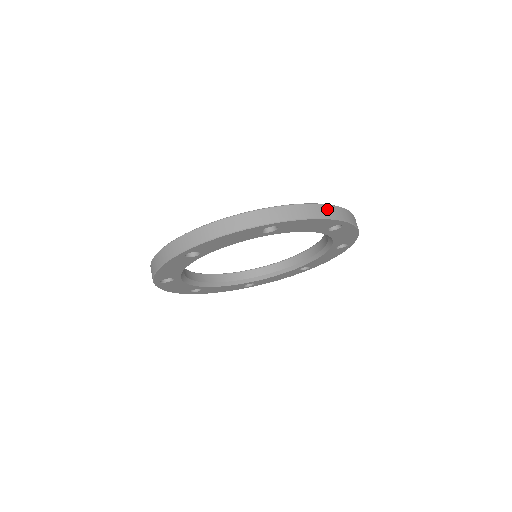
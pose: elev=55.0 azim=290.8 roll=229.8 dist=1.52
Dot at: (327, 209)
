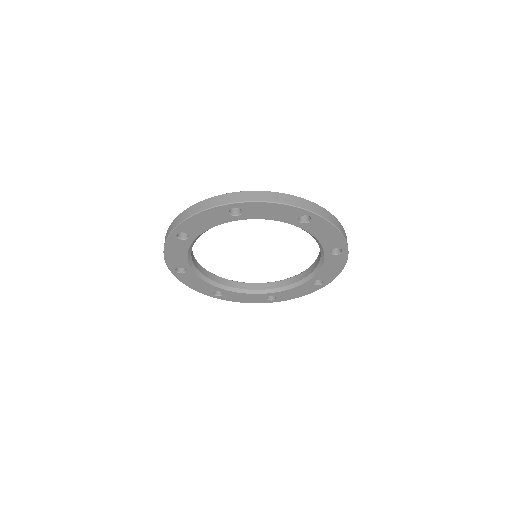
Dot at: (343, 229)
